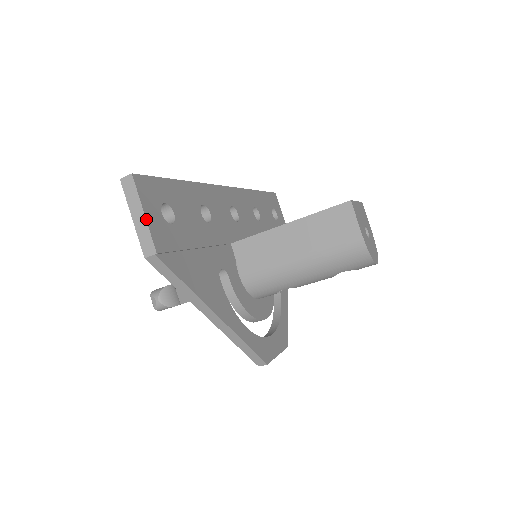
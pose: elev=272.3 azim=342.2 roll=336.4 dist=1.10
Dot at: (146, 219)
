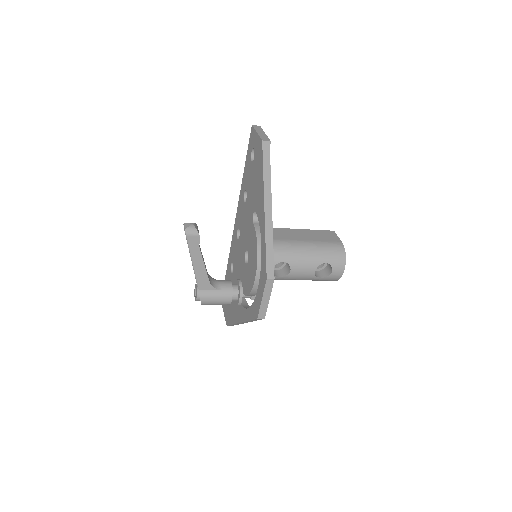
Dot at: (266, 135)
